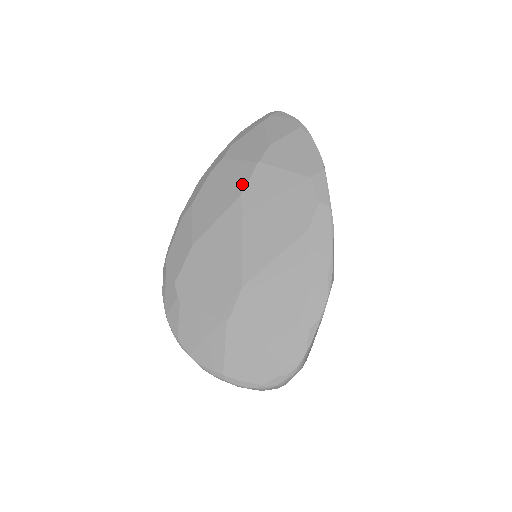
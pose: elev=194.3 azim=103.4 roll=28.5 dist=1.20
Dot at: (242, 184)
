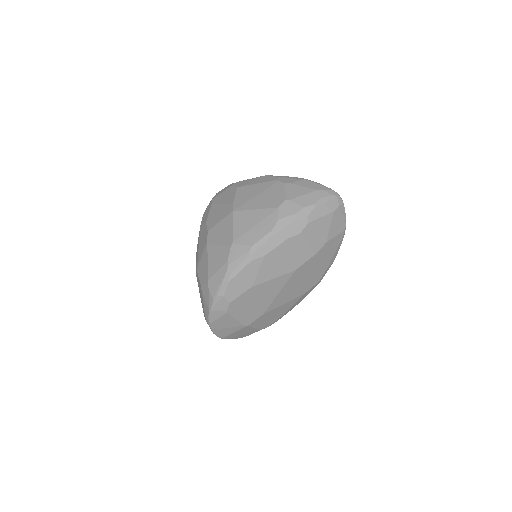
Dot at: (300, 264)
